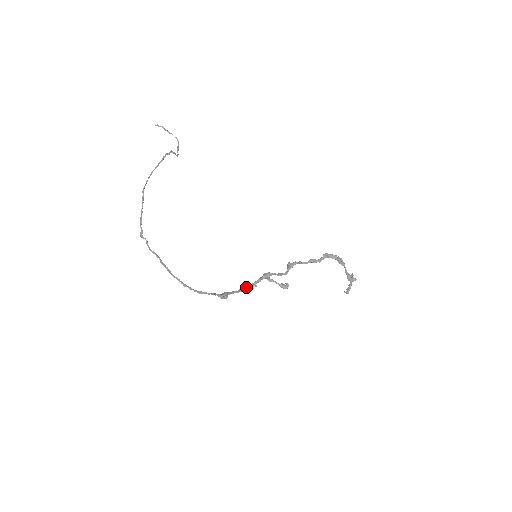
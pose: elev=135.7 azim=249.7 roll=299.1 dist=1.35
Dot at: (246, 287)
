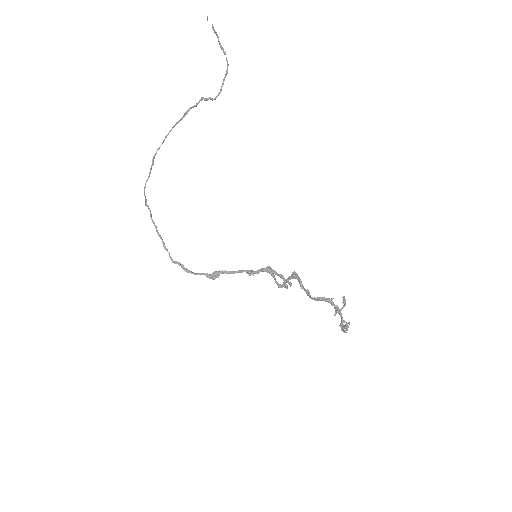
Dot at: (245, 270)
